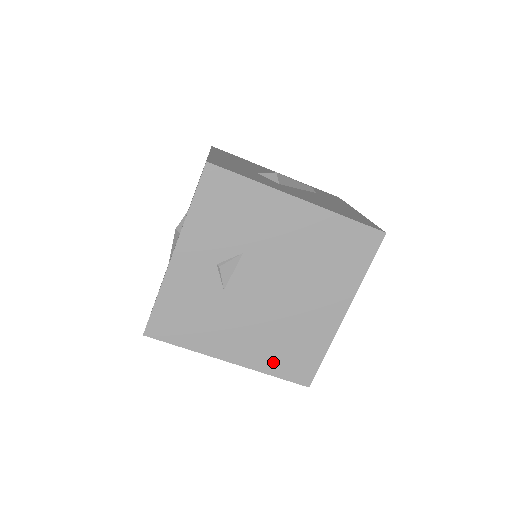
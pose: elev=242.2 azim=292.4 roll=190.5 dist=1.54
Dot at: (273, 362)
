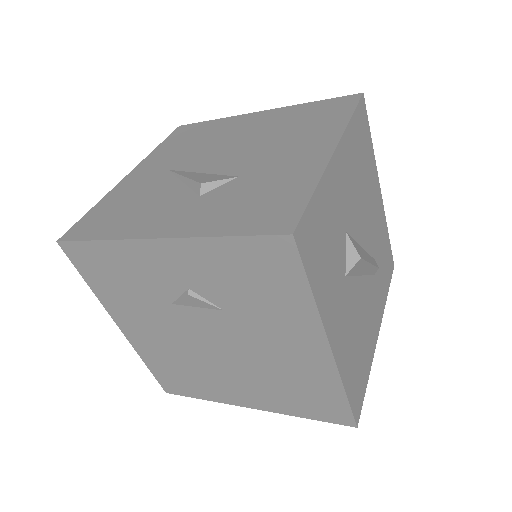
Dot at: (156, 362)
